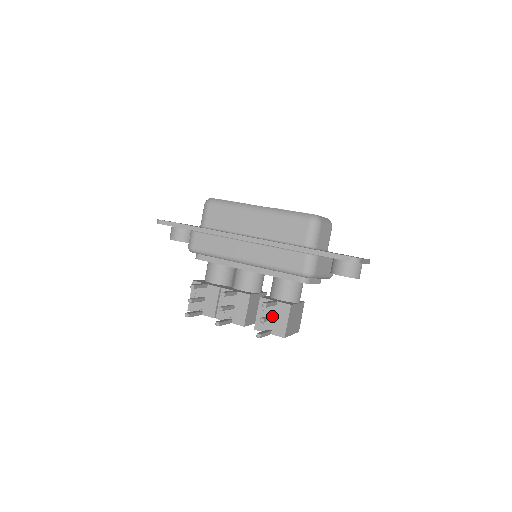
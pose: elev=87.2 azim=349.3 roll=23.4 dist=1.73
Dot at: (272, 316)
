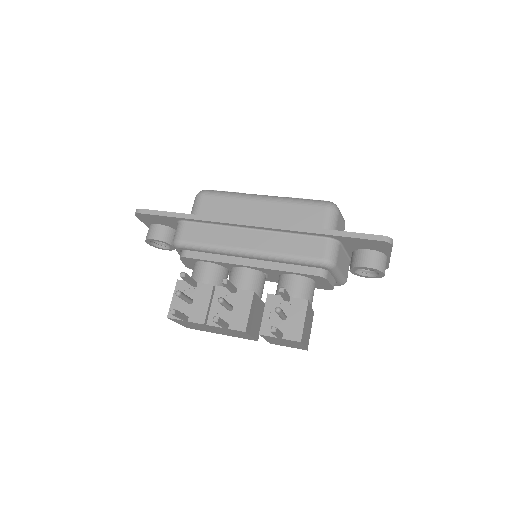
Dot at: (285, 314)
